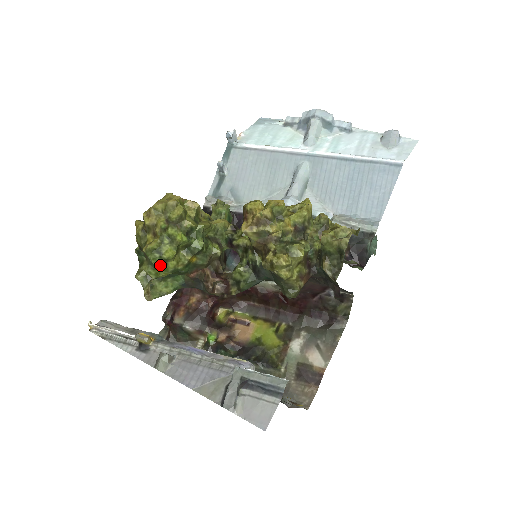
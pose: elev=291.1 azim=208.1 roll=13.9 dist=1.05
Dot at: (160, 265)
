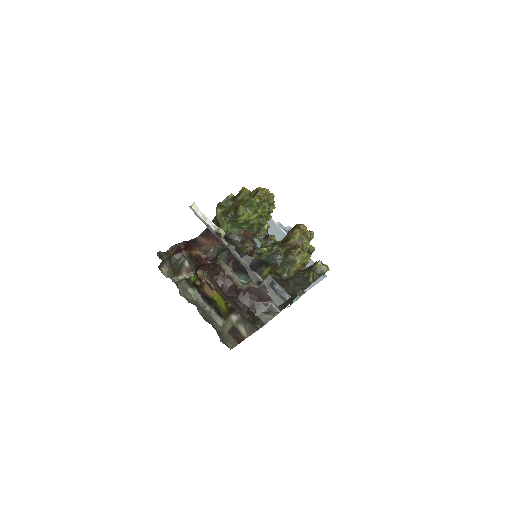
Dot at: (252, 212)
